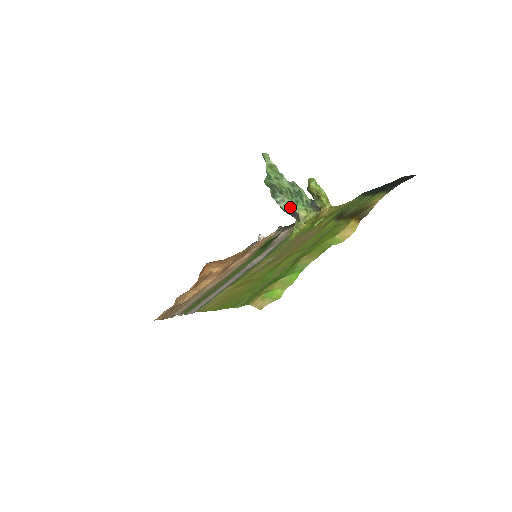
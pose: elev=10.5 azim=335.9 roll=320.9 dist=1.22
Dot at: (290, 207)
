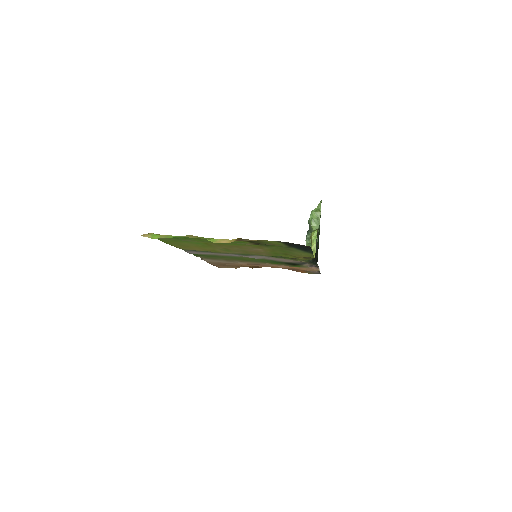
Dot at: (306, 245)
